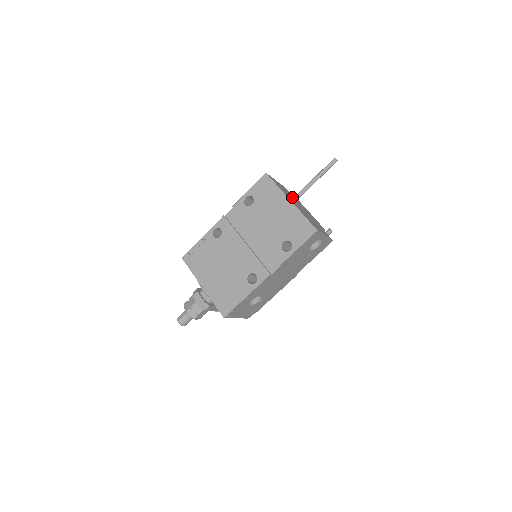
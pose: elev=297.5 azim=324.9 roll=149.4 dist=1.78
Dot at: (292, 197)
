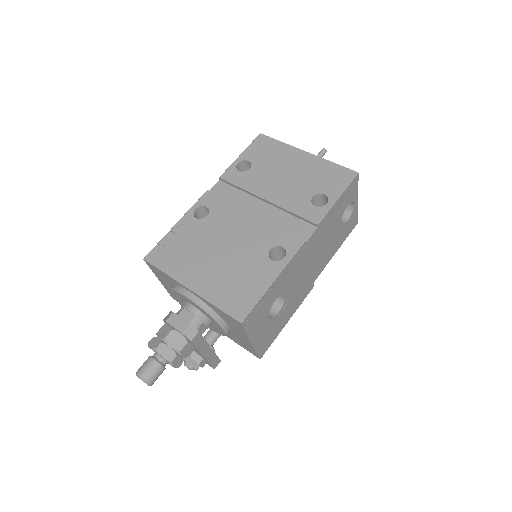
Dot at: occluded
